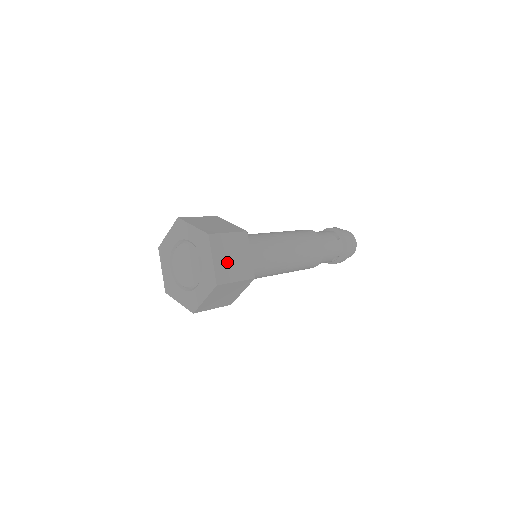
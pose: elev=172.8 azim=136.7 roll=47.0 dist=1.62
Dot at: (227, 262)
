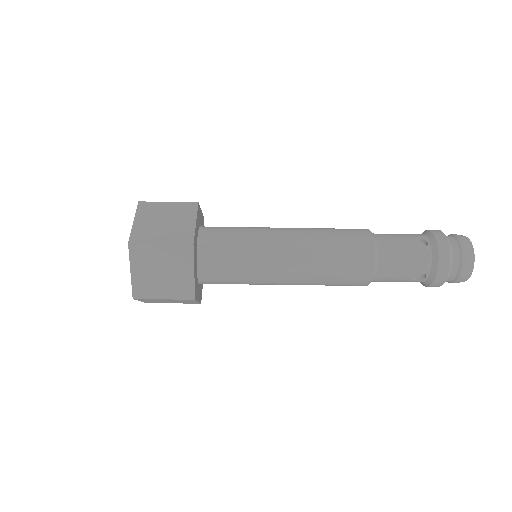
Dot at: occluded
